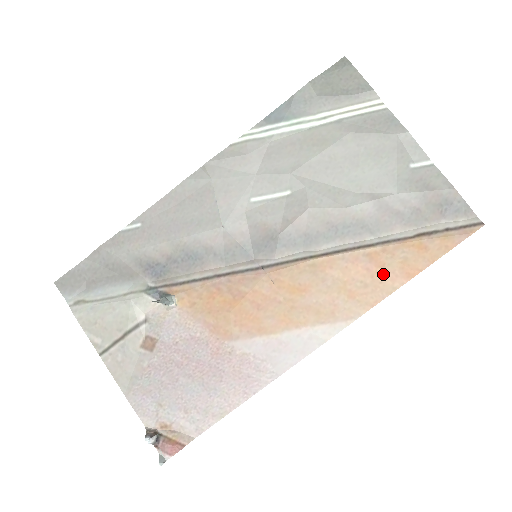
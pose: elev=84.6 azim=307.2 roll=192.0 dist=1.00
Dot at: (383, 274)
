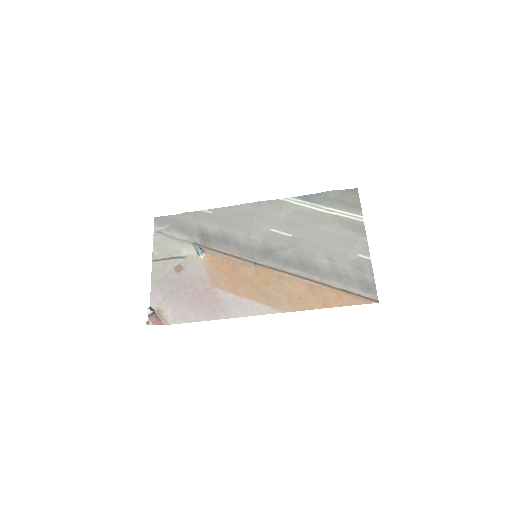
Dot at: (312, 298)
